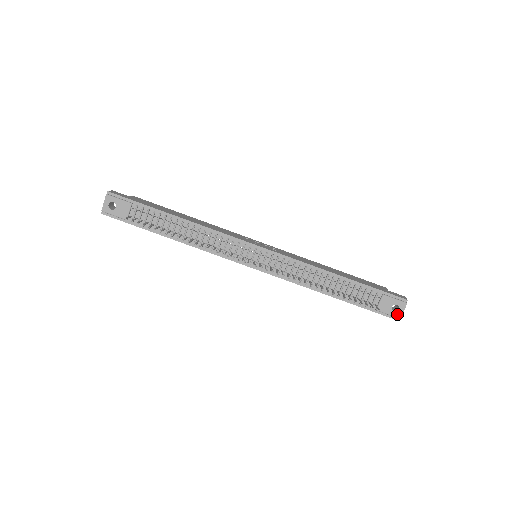
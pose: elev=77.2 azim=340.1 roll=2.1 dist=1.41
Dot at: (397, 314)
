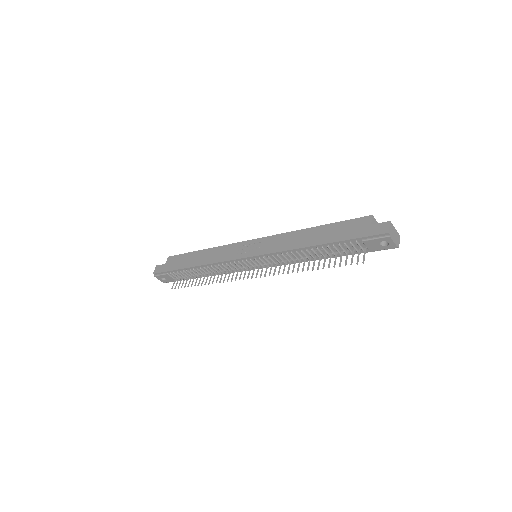
Dot at: (391, 246)
